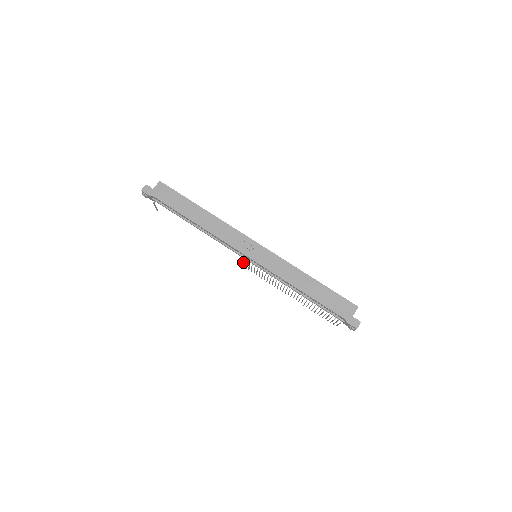
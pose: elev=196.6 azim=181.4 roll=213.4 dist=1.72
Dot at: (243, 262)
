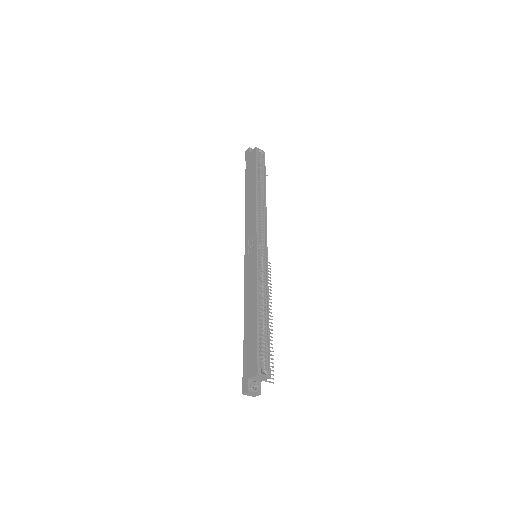
Dot at: occluded
